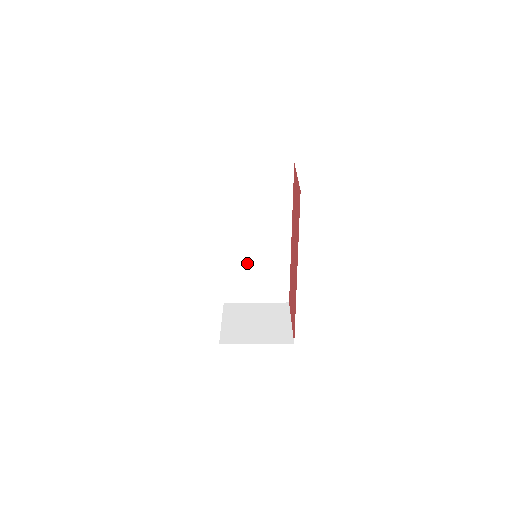
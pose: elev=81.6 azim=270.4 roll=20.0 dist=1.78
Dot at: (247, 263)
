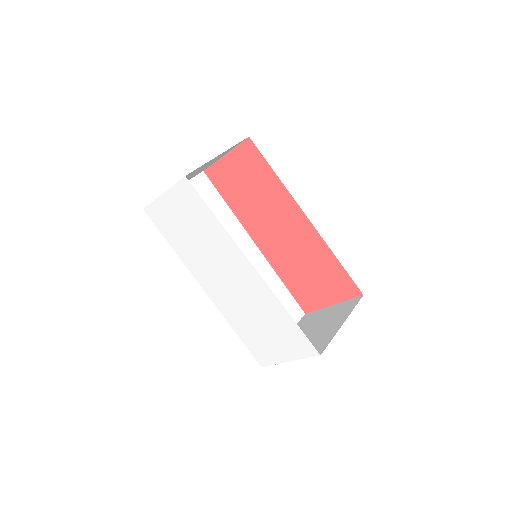
Dot at: occluded
